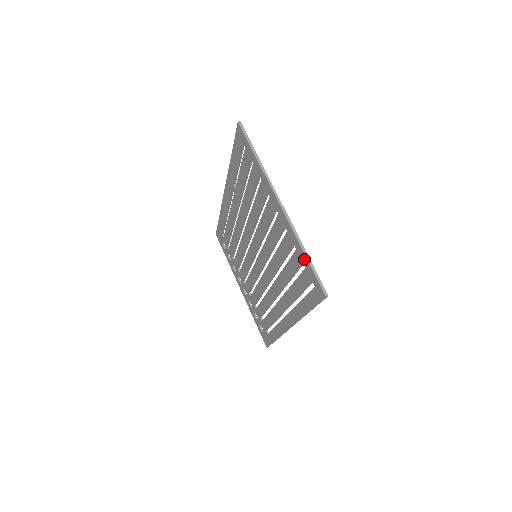
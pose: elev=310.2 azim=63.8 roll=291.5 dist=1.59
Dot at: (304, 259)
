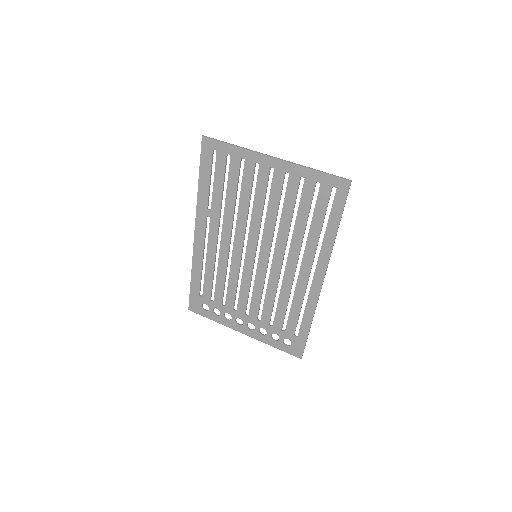
Dot at: (316, 175)
